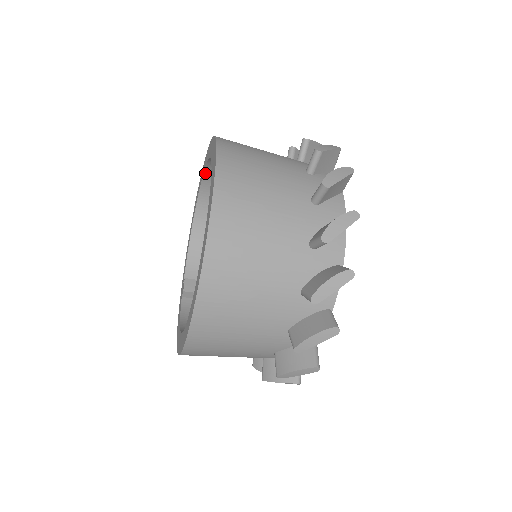
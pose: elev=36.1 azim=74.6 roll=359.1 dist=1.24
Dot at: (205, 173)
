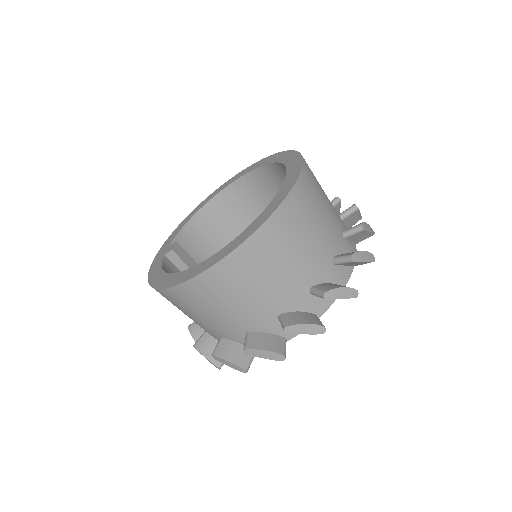
Dot at: (247, 174)
